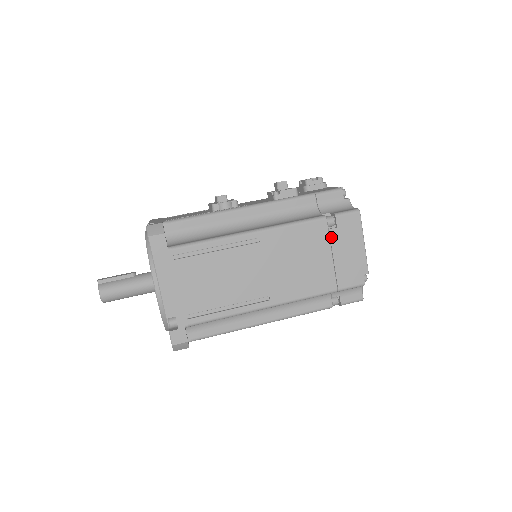
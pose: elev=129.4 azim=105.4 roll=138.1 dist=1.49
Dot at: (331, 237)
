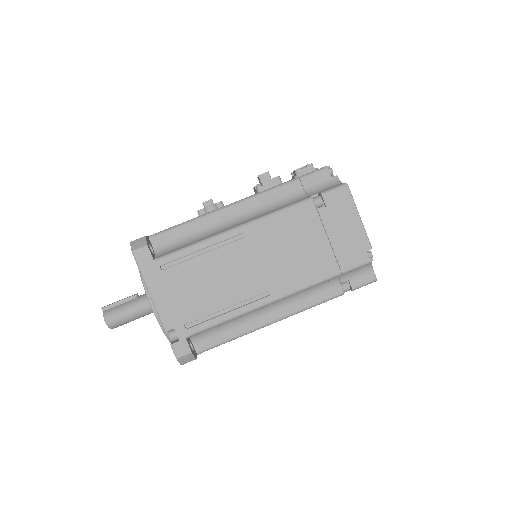
Dot at: (322, 218)
